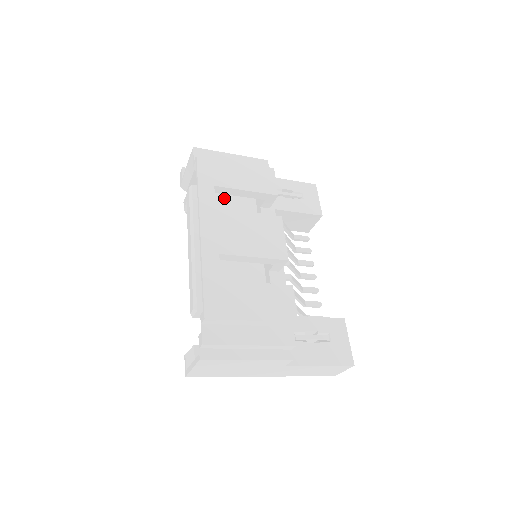
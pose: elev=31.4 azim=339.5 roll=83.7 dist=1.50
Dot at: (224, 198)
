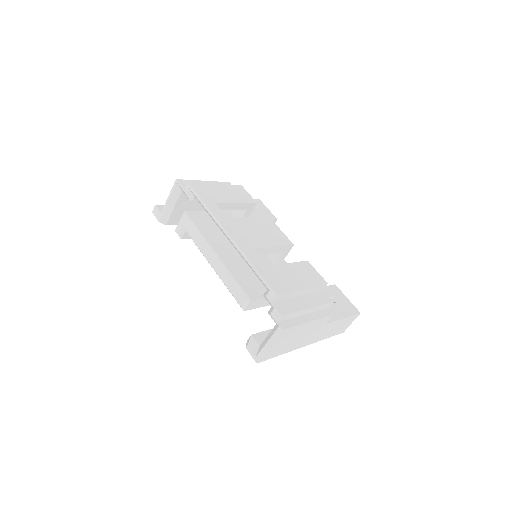
Dot at: occluded
